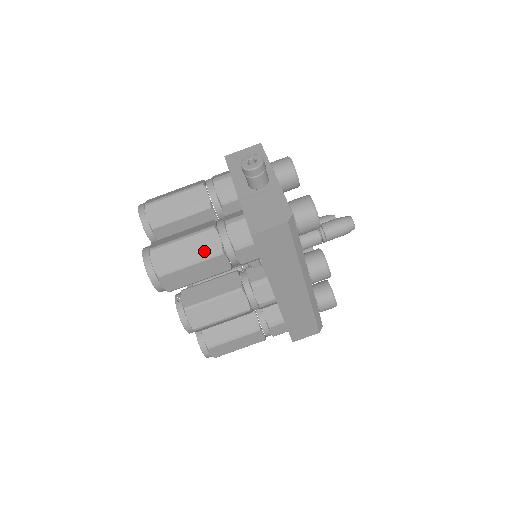
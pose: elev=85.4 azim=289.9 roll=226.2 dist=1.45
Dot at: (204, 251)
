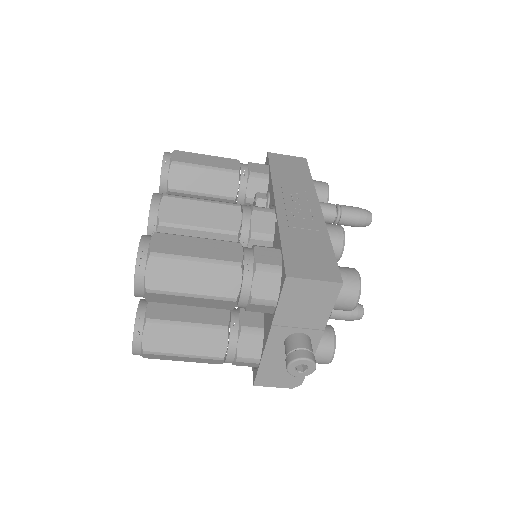
Dot at: (202, 362)
